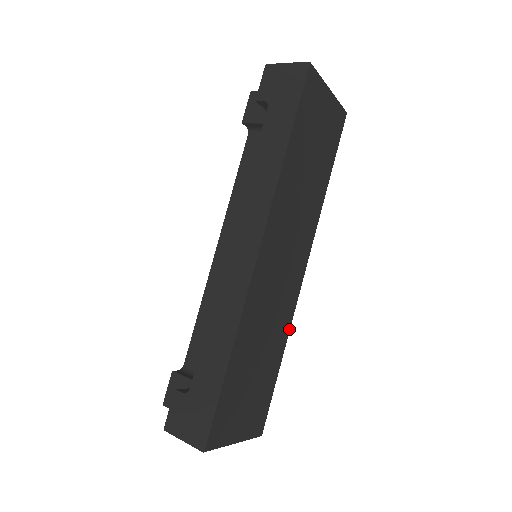
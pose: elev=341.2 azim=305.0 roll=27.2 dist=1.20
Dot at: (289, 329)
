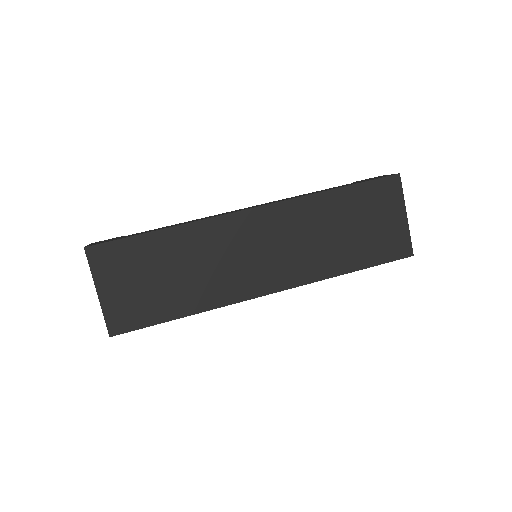
Dot at: (214, 308)
